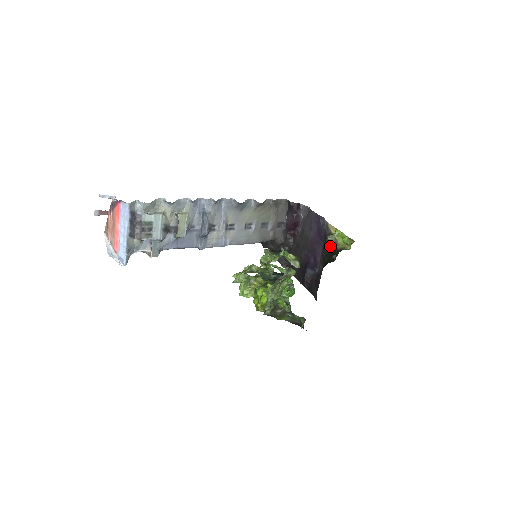
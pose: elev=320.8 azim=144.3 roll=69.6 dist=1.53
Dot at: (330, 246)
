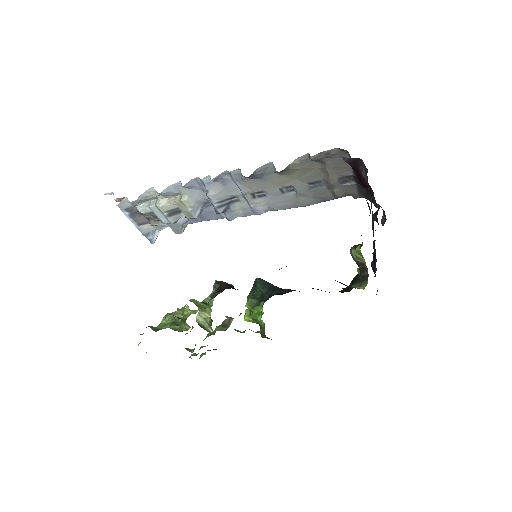
Dot at: (356, 262)
